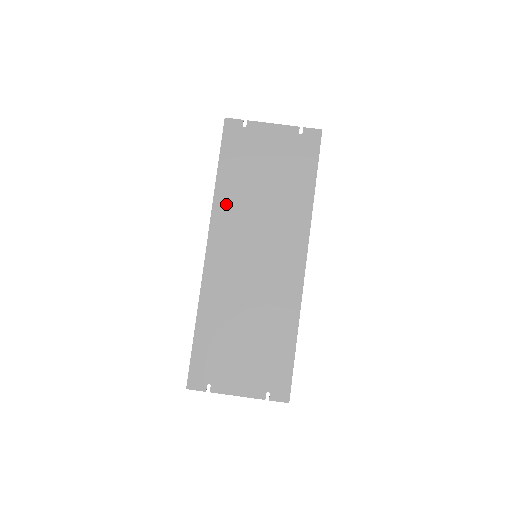
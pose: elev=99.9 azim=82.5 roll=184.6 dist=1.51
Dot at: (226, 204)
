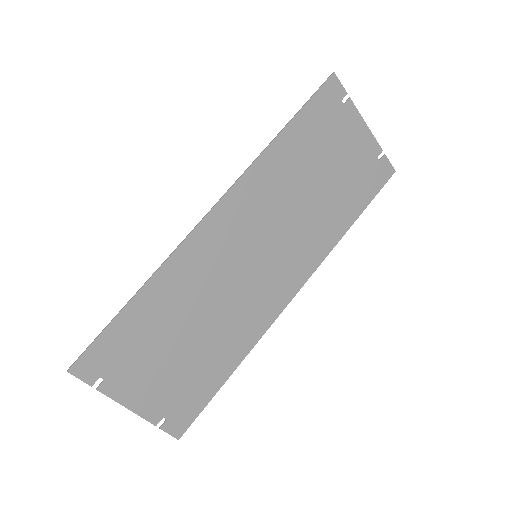
Dot at: (268, 173)
